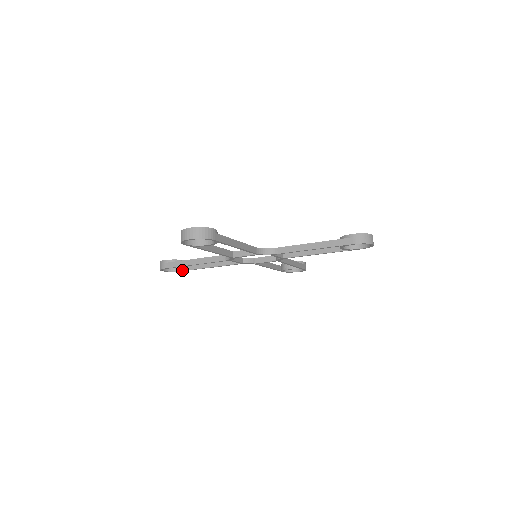
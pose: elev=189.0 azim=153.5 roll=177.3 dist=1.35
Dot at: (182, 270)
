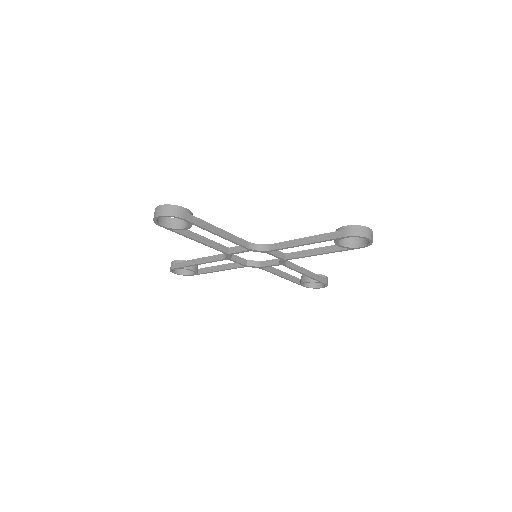
Dot at: (193, 274)
